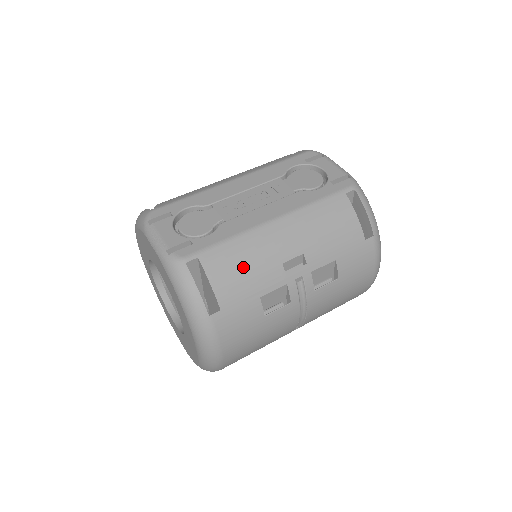
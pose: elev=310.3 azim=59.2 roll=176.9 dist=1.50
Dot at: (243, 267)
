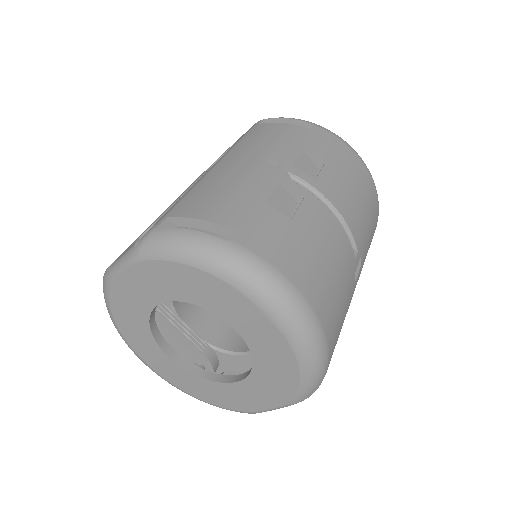
Dot at: (220, 194)
